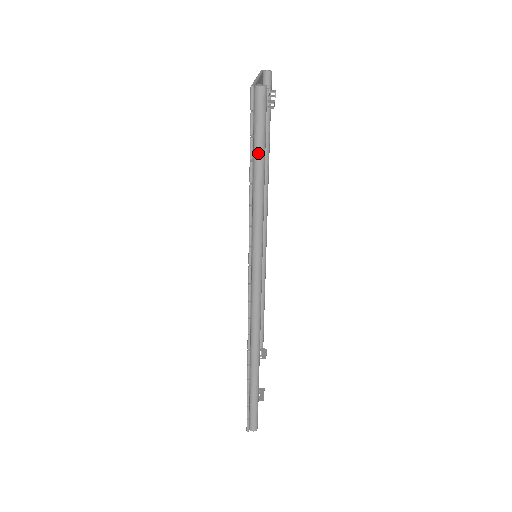
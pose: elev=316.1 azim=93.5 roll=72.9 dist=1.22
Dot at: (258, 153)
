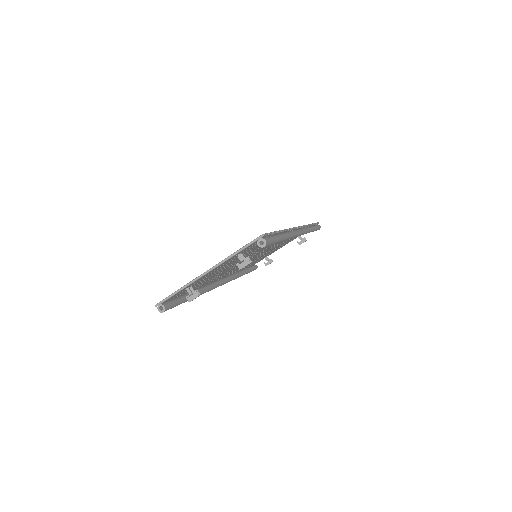
Dot at: occluded
